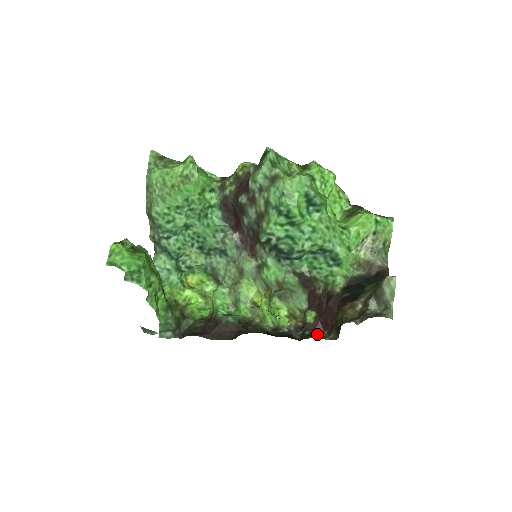
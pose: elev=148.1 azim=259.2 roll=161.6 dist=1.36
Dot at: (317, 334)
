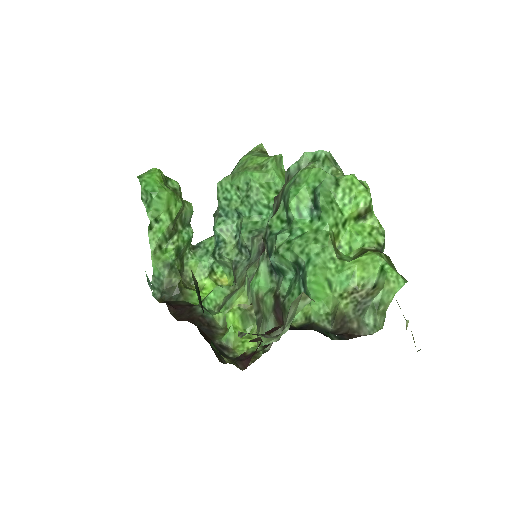
Dot at: (235, 362)
